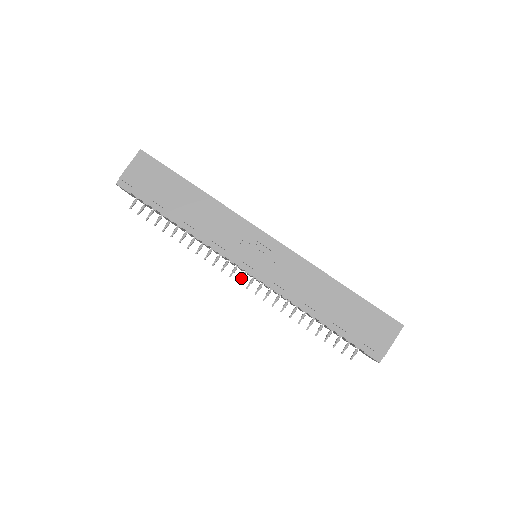
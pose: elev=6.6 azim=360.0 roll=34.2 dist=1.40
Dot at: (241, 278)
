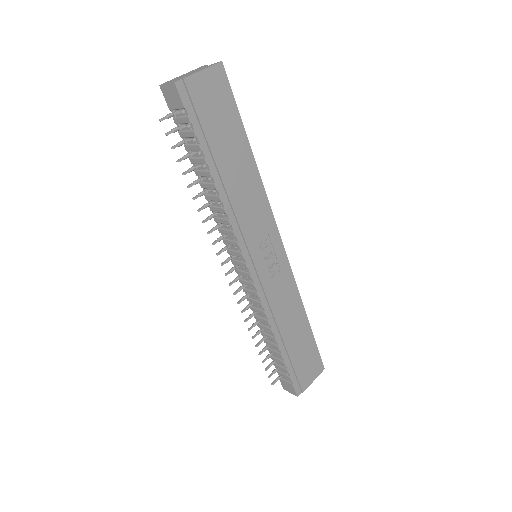
Dot at: (231, 271)
